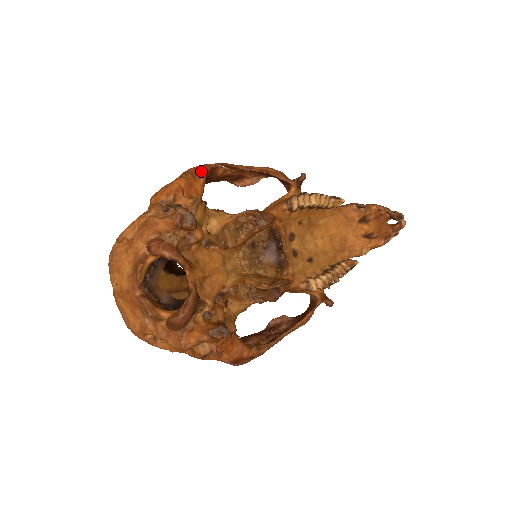
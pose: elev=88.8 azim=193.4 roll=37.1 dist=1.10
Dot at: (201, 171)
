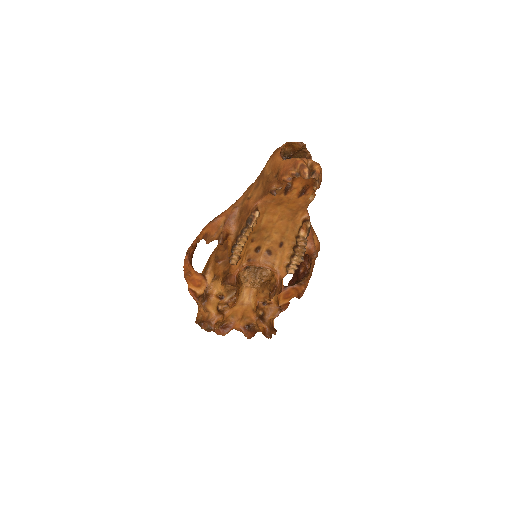
Dot at: (187, 268)
